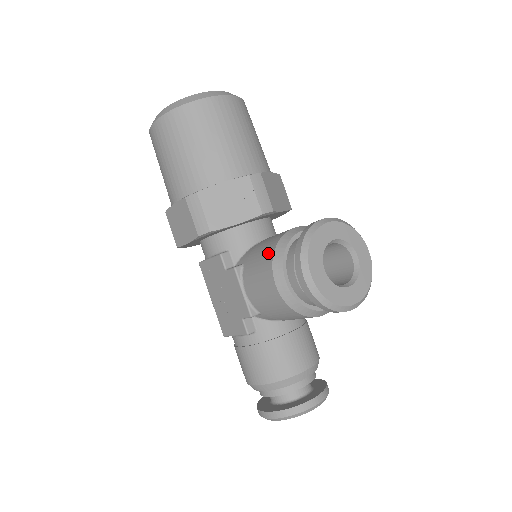
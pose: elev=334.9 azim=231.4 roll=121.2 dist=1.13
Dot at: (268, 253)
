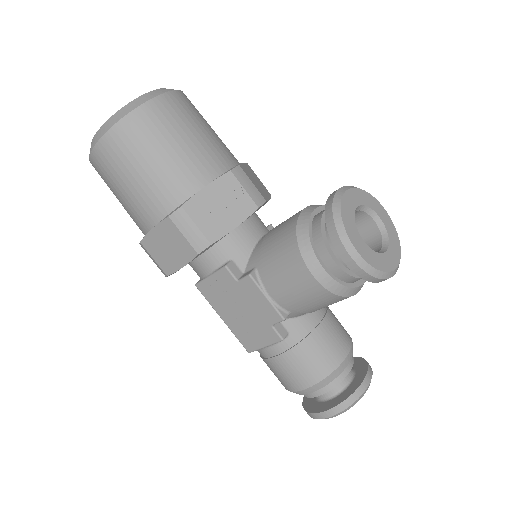
Dot at: (289, 245)
